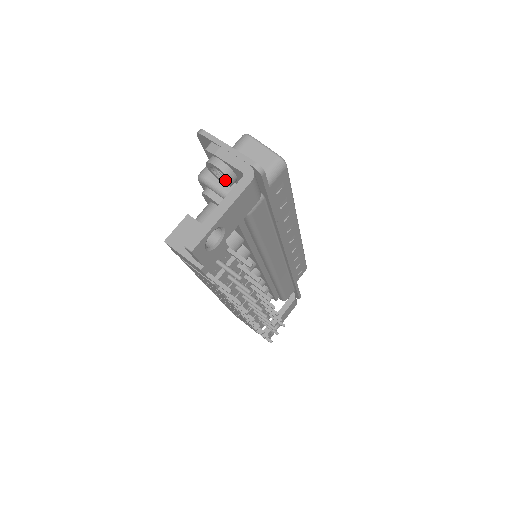
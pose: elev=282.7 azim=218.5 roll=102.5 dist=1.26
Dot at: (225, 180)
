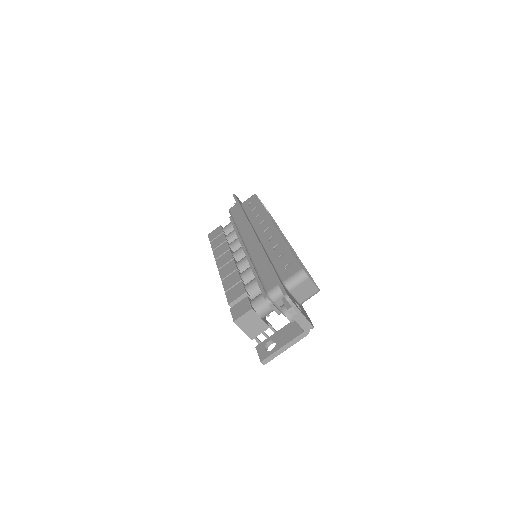
Dot at: occluded
